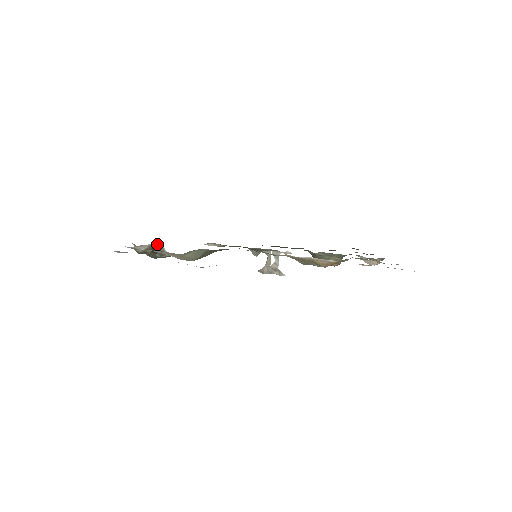
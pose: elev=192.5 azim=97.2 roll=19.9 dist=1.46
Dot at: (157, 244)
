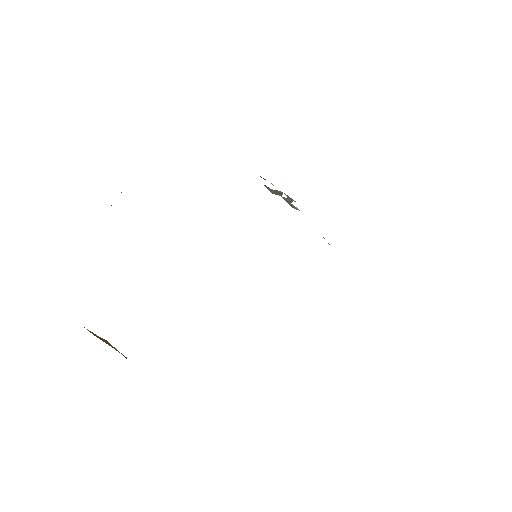
Dot at: occluded
